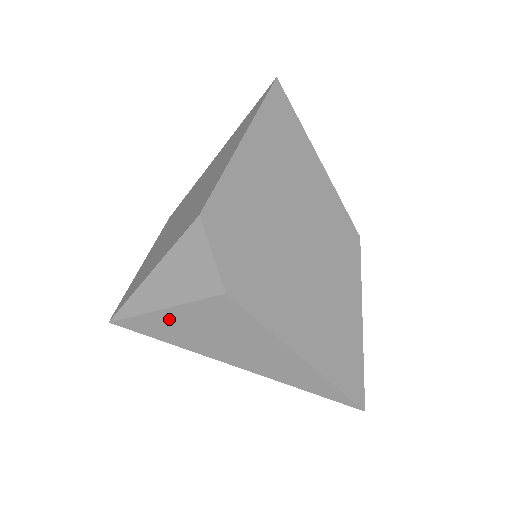
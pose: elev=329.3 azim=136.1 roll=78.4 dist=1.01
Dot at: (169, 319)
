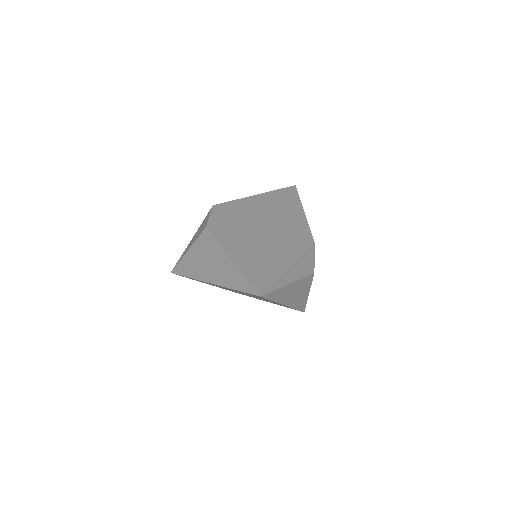
Dot at: (189, 257)
